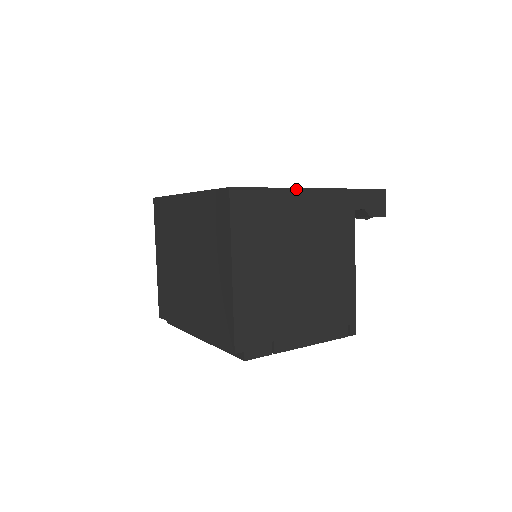
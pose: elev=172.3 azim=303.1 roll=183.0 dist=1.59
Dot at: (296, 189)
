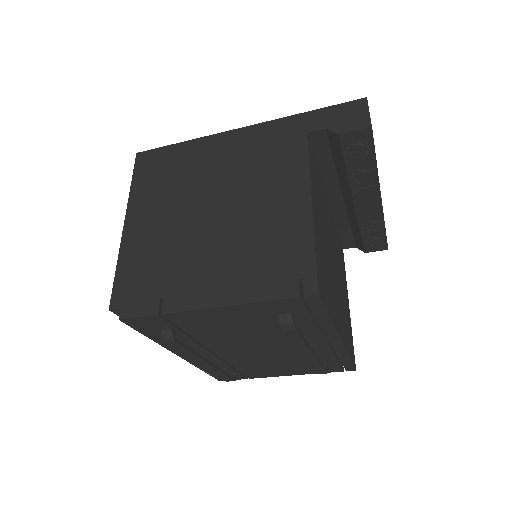
Dot at: (214, 135)
